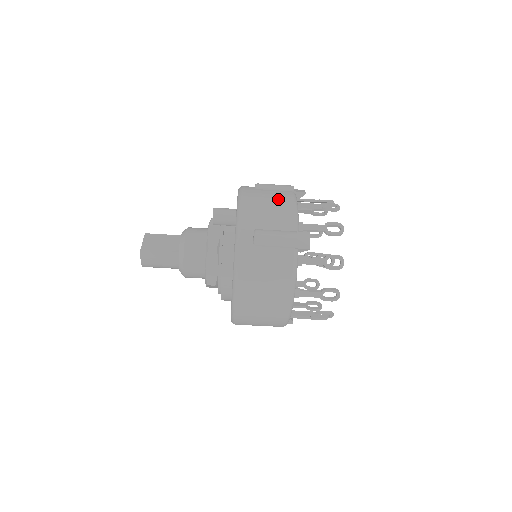
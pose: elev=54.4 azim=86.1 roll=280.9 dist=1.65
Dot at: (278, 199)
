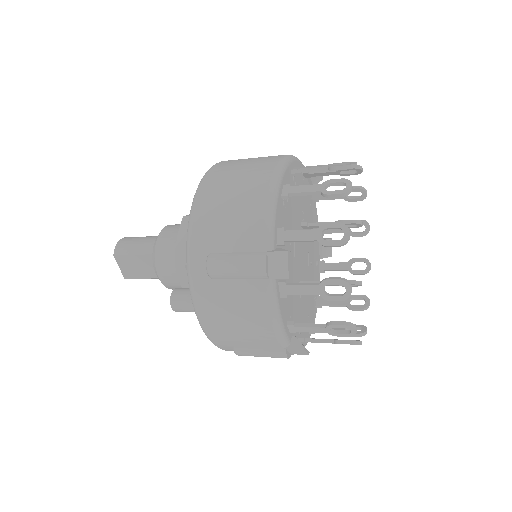
Dot at: (247, 311)
